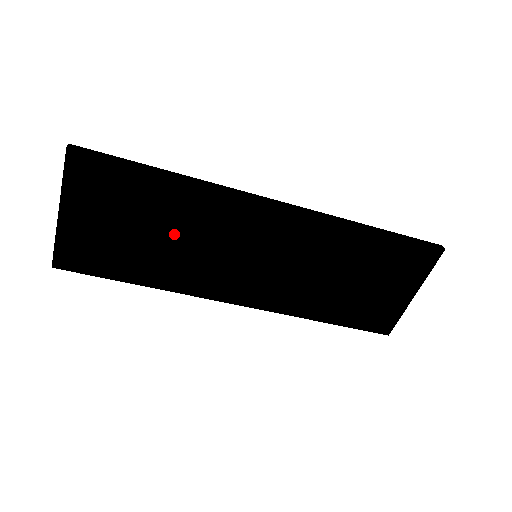
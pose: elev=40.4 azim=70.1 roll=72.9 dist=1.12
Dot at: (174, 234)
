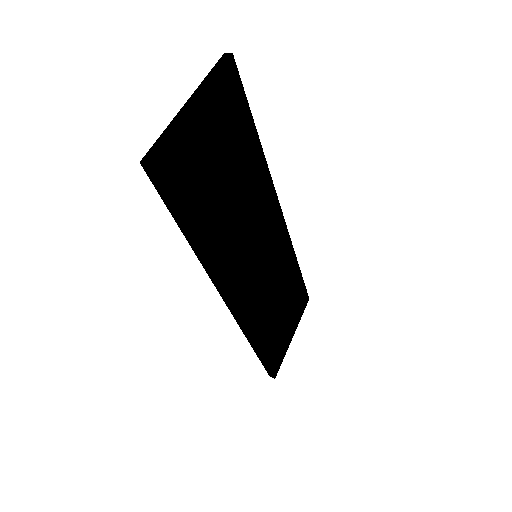
Dot at: (238, 197)
